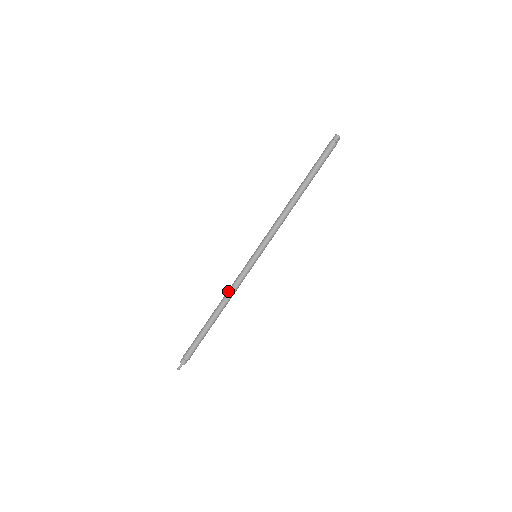
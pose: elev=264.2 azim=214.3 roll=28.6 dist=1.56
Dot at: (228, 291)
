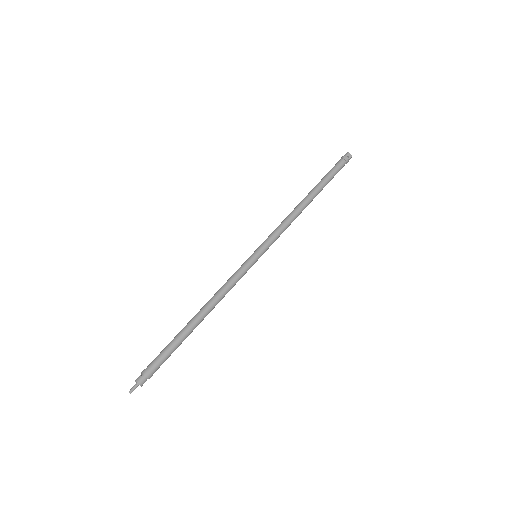
Dot at: (217, 292)
